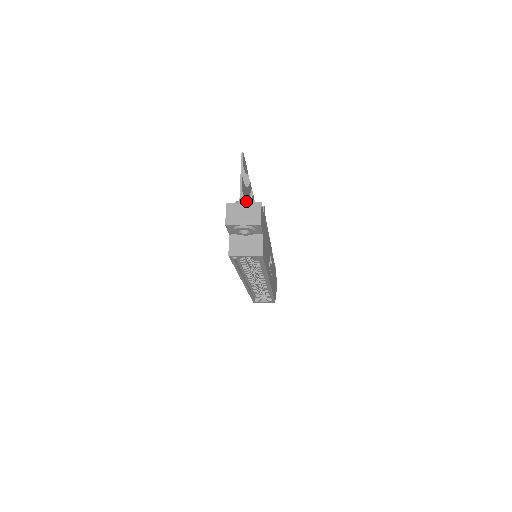
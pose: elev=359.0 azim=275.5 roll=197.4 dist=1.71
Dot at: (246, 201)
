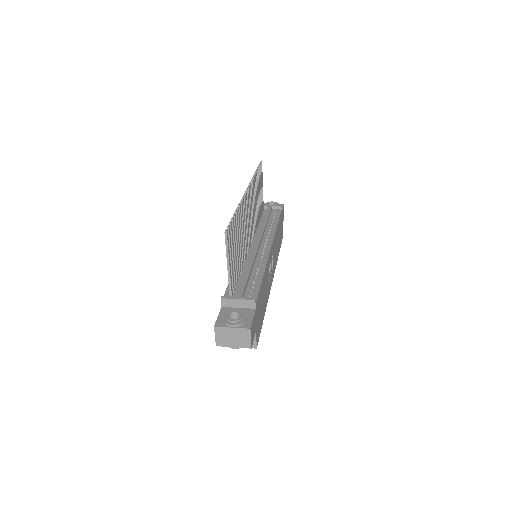
Dot at: (234, 326)
